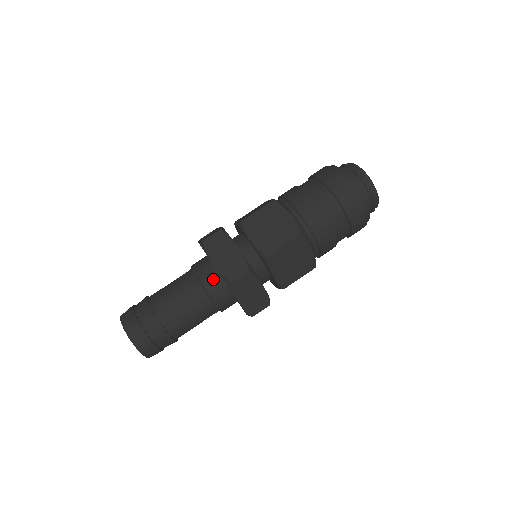
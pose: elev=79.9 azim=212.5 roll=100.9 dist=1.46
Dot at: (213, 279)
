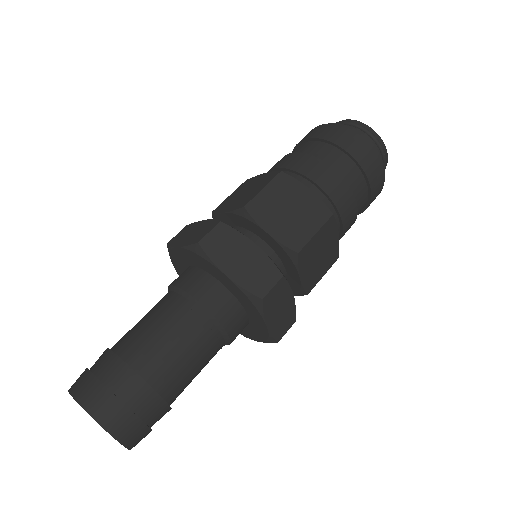
Dot at: (221, 299)
